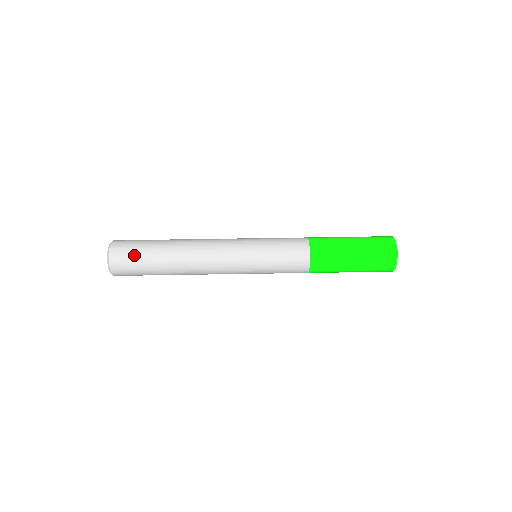
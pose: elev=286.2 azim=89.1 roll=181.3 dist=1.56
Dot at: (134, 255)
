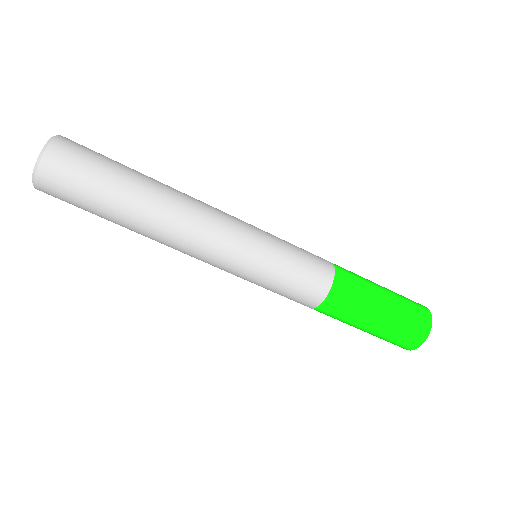
Dot at: (76, 206)
